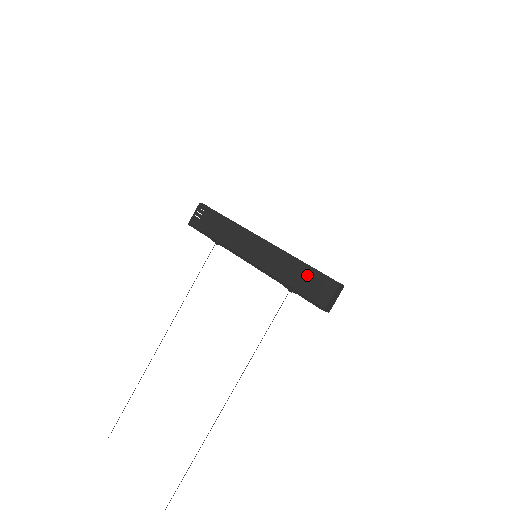
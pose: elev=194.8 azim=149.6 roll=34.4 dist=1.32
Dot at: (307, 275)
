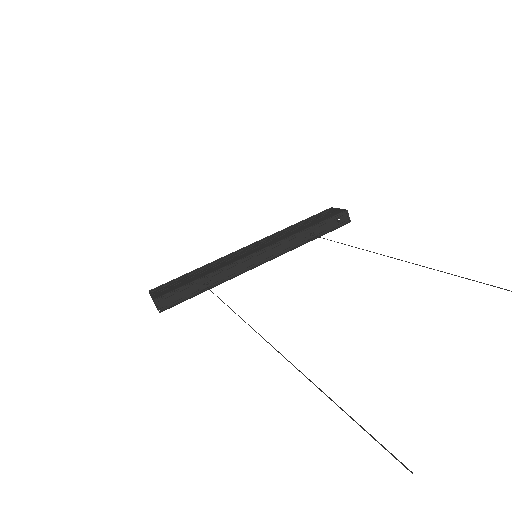
Dot at: (308, 221)
